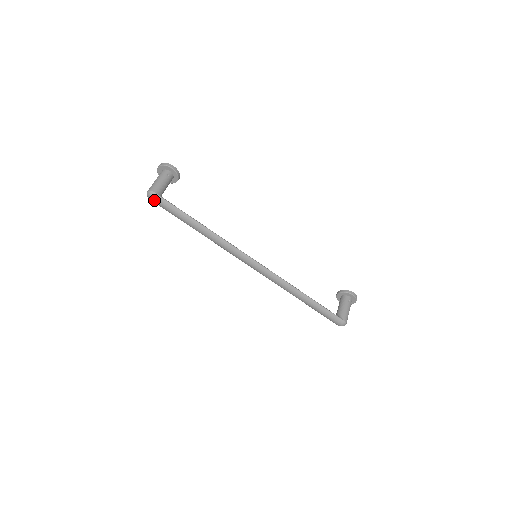
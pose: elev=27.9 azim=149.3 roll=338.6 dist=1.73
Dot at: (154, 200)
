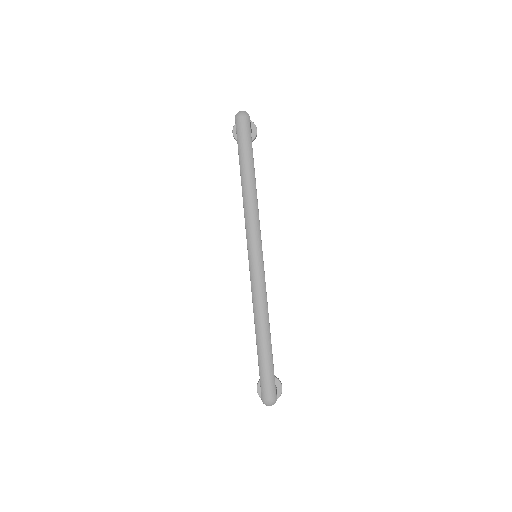
Dot at: (242, 120)
